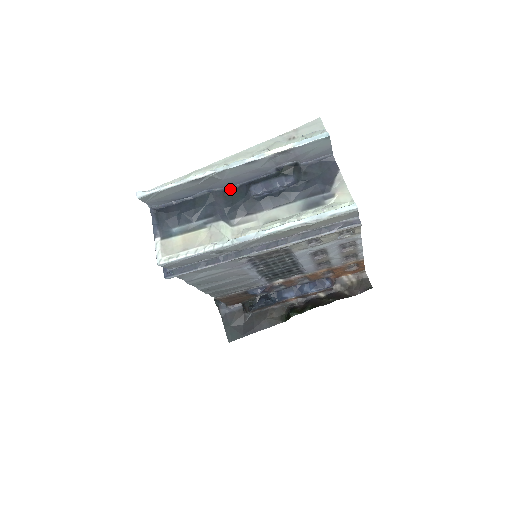
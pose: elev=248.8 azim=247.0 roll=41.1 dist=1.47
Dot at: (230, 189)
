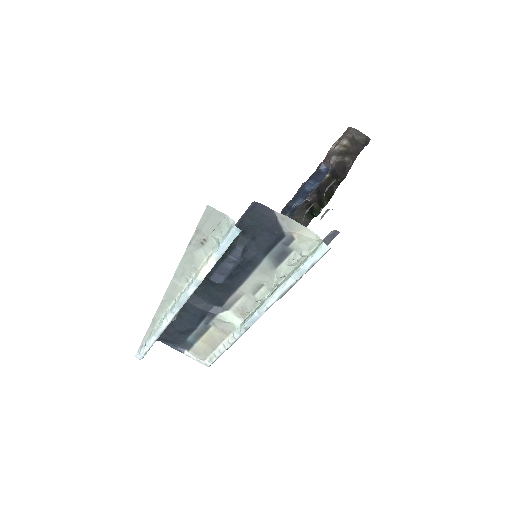
Dot at: occluded
